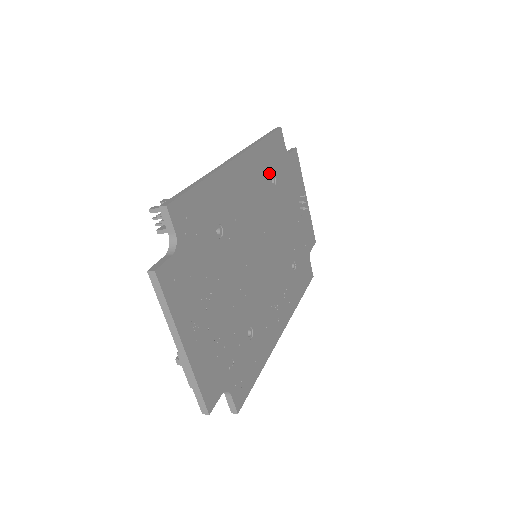
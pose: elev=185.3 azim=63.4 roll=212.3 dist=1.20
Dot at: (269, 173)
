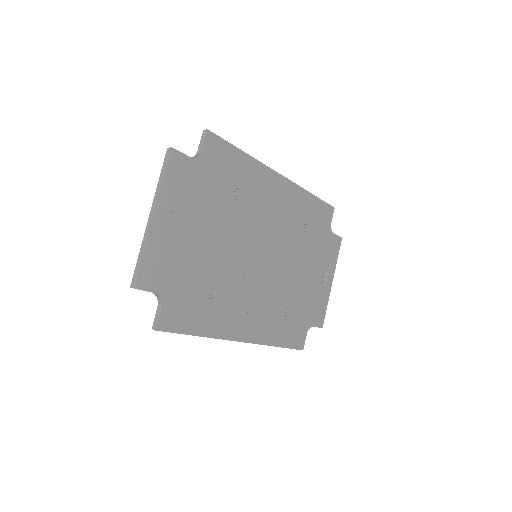
Dot at: (304, 219)
